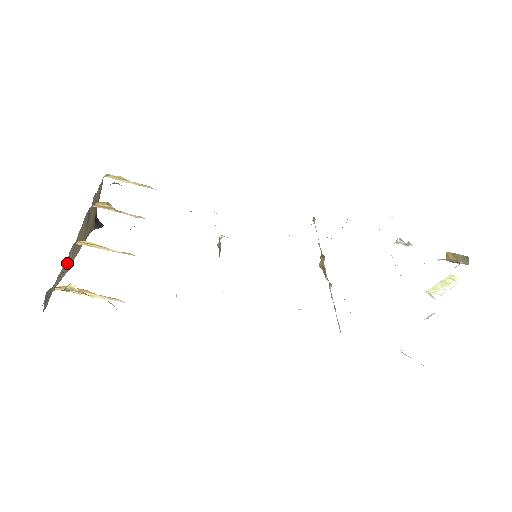
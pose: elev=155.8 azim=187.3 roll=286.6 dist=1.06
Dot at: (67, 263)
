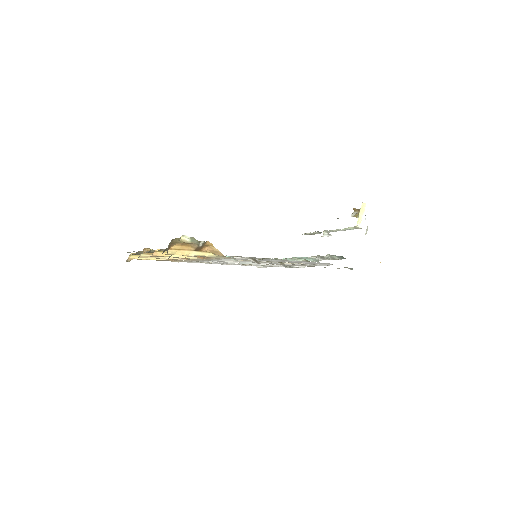
Dot at: occluded
